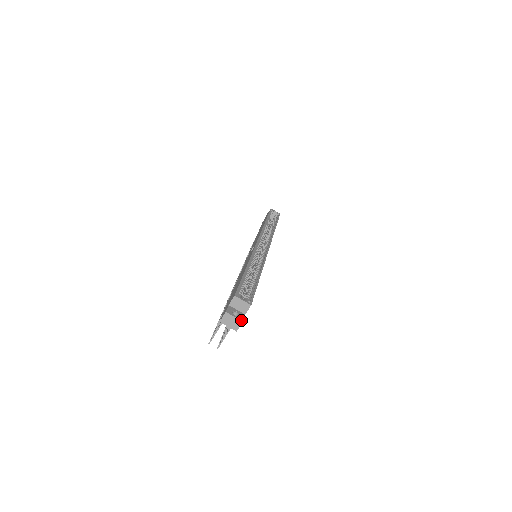
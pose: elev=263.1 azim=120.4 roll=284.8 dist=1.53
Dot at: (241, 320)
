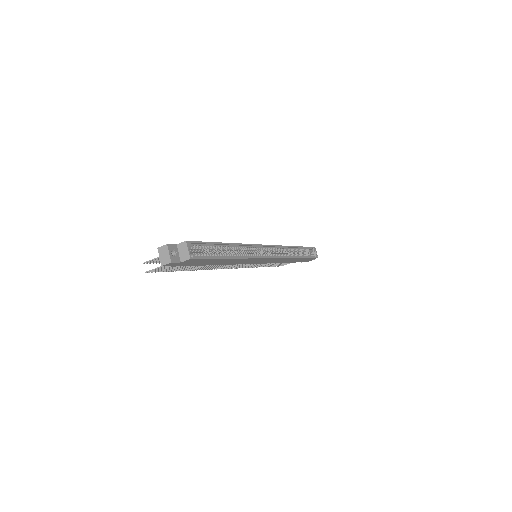
Dot at: (171, 260)
